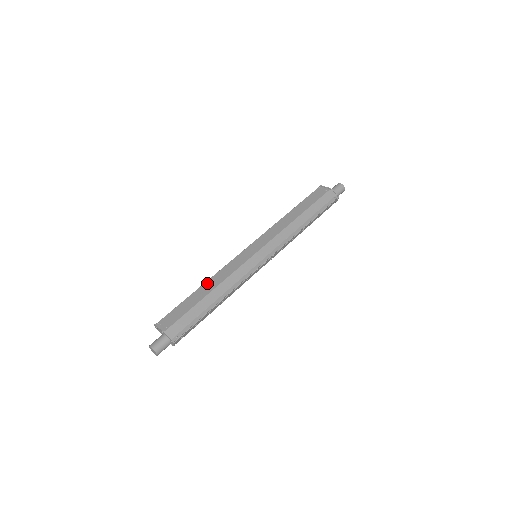
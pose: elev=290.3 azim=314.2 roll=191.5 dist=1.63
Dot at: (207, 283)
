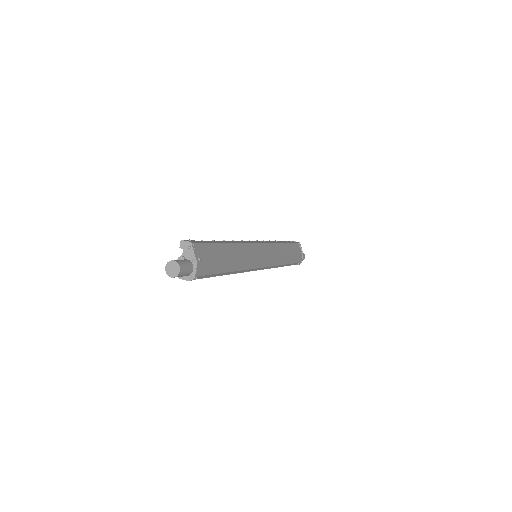
Dot at: (233, 246)
